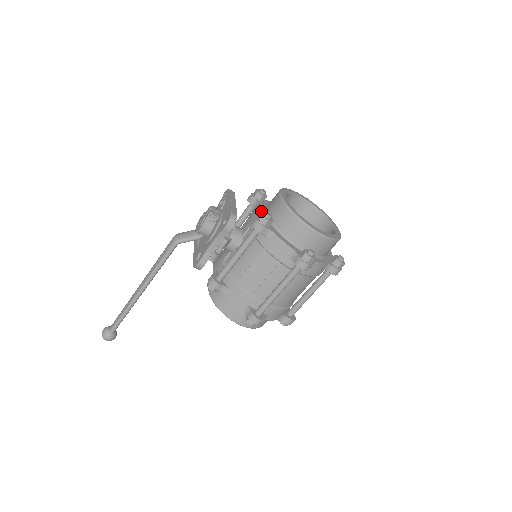
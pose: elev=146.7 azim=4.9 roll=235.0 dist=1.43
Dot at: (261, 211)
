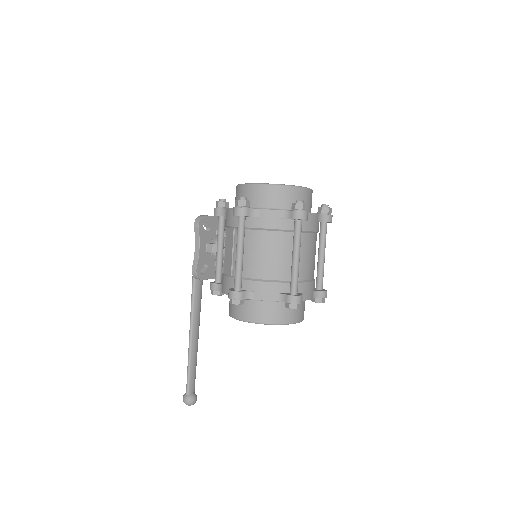
Dot at: occluded
